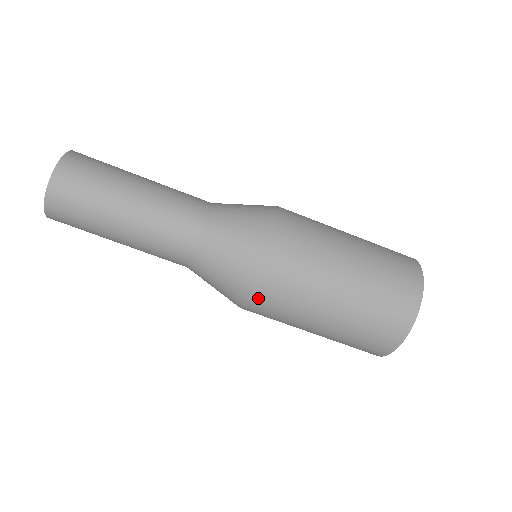
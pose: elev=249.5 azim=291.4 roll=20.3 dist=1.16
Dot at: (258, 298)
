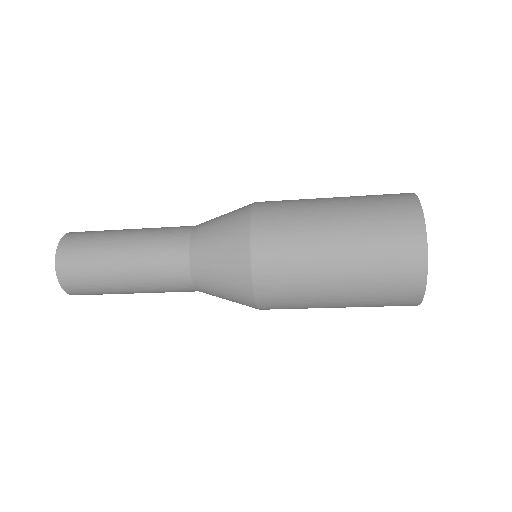
Dot at: occluded
